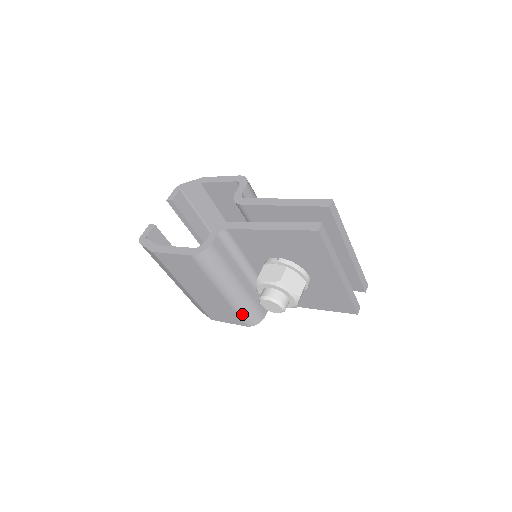
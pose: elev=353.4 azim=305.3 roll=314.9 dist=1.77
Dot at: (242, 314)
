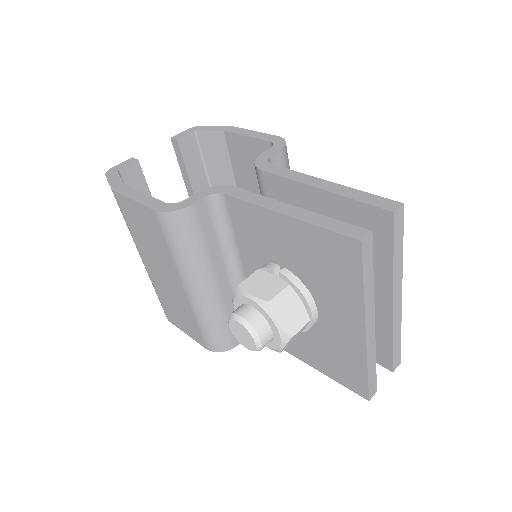
Dot at: (205, 329)
